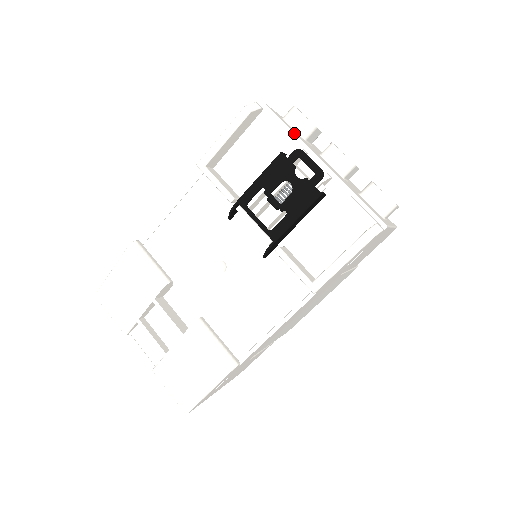
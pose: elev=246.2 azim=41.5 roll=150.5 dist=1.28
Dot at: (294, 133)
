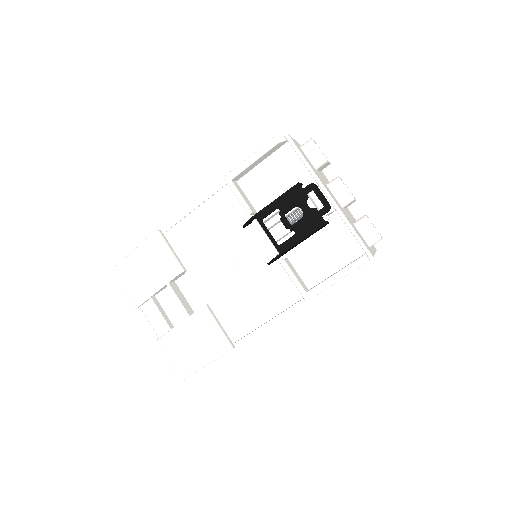
Dot at: (311, 167)
